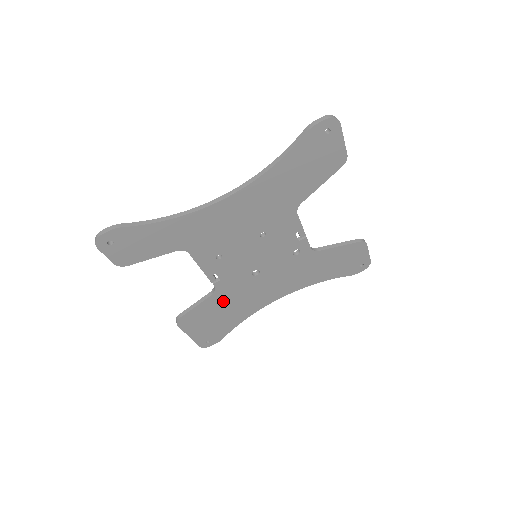
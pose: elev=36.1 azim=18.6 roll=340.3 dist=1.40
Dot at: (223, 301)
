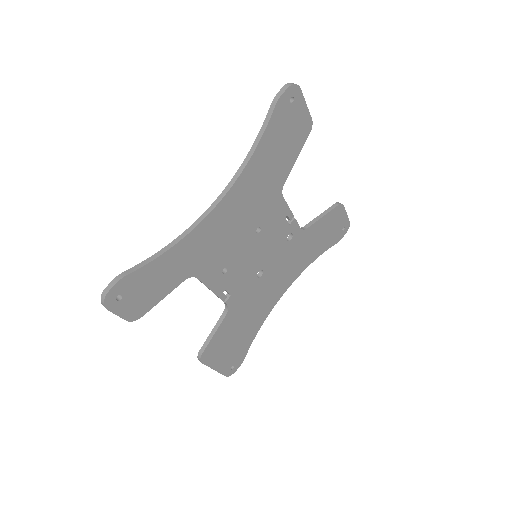
Dot at: (237, 317)
